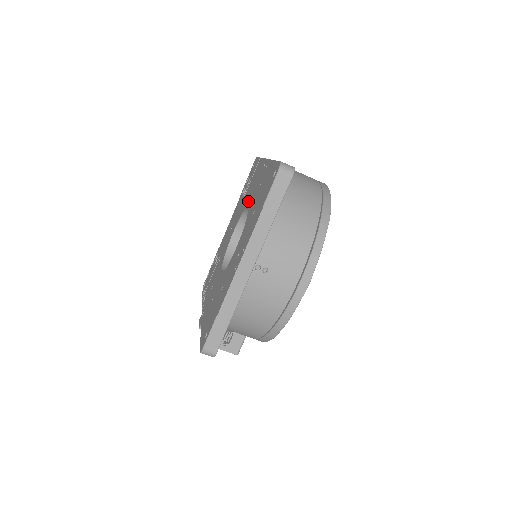
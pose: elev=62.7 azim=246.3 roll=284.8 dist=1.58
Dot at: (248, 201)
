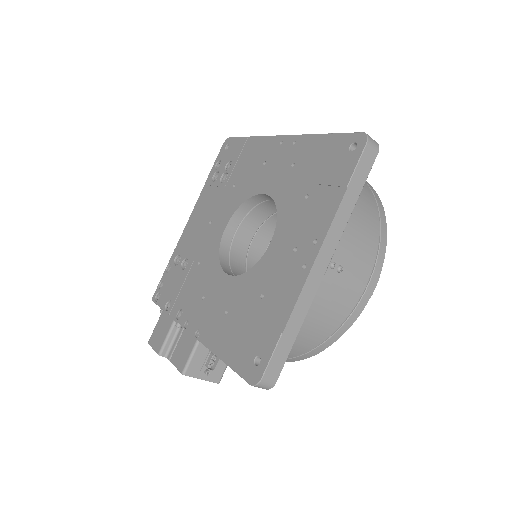
Dot at: (257, 186)
